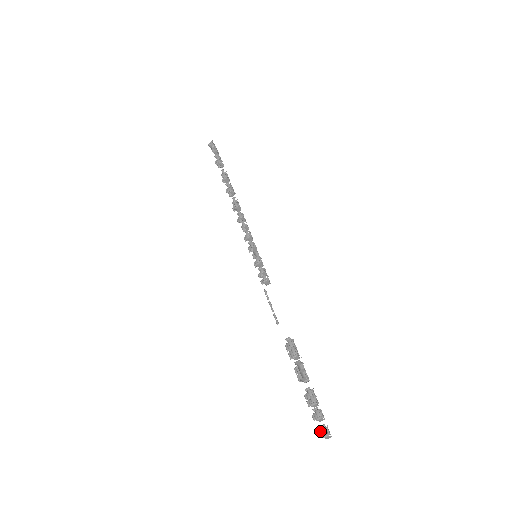
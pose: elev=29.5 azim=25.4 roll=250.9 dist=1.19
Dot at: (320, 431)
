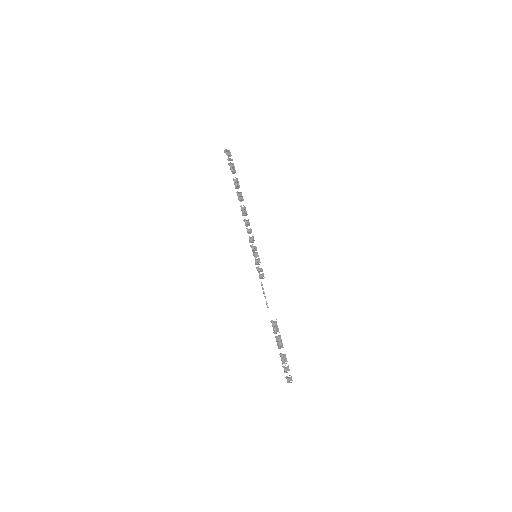
Dot at: occluded
